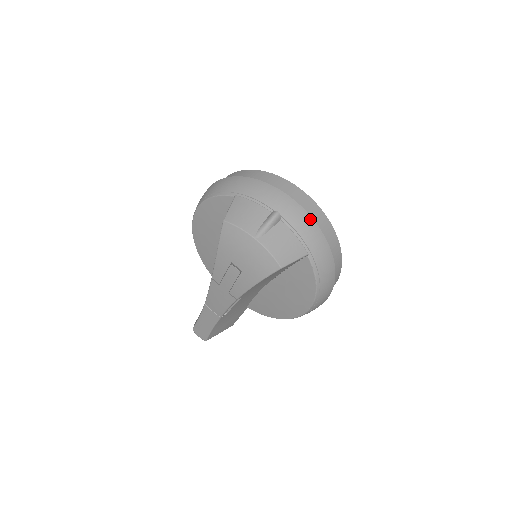
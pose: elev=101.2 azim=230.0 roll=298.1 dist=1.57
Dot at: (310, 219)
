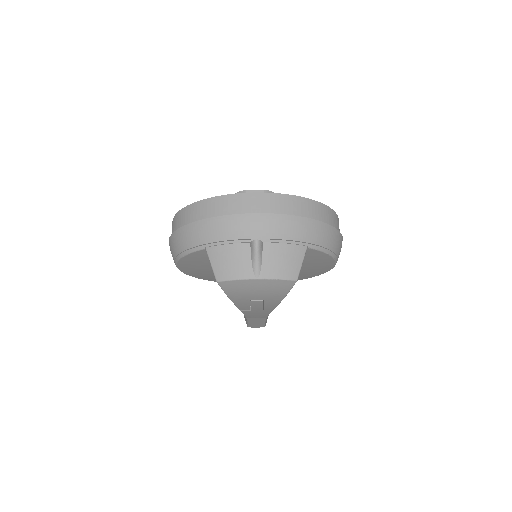
Dot at: (286, 217)
